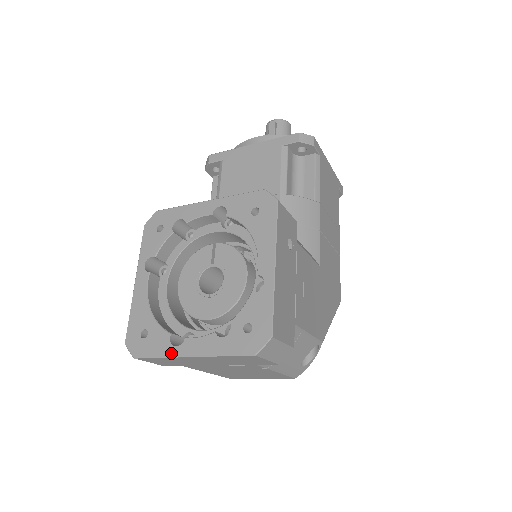
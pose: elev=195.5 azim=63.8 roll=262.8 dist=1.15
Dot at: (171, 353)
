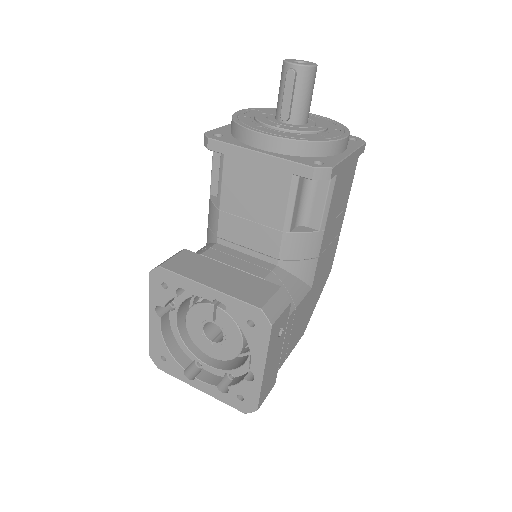
Dot at: (185, 381)
